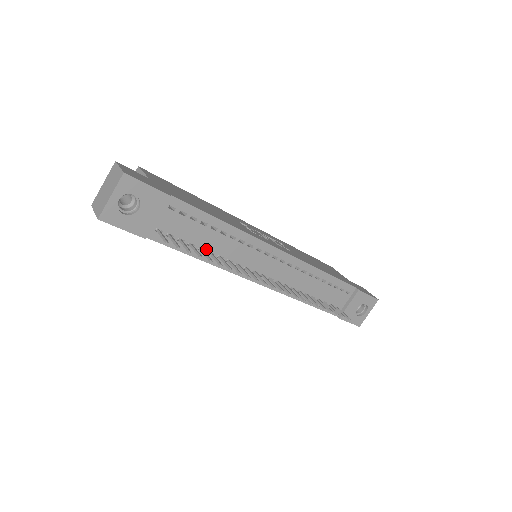
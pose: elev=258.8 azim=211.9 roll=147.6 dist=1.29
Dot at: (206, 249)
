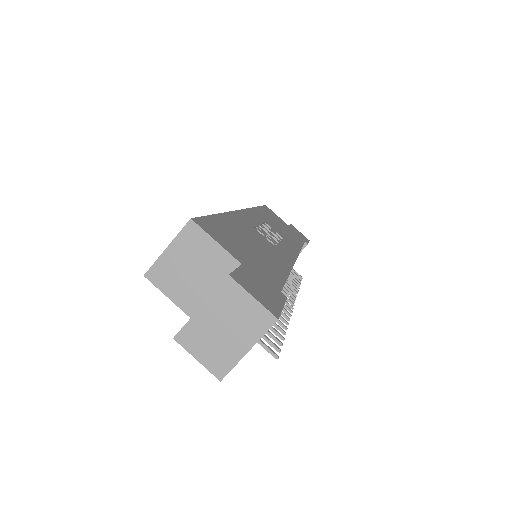
Dot at: occluded
